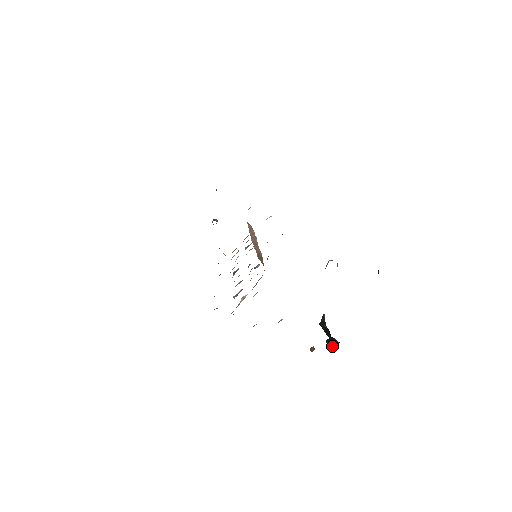
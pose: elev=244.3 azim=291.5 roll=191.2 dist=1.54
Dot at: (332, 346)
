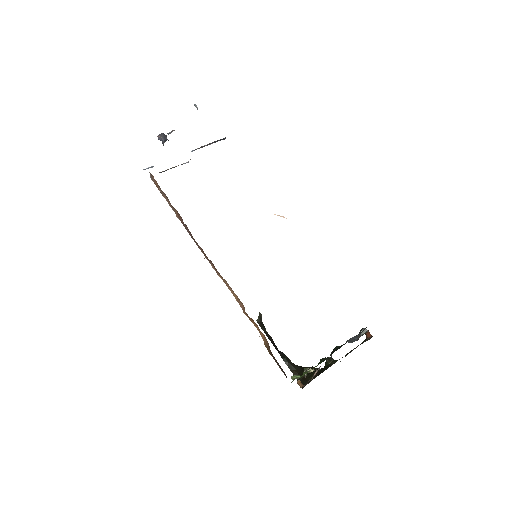
Dot at: (303, 376)
